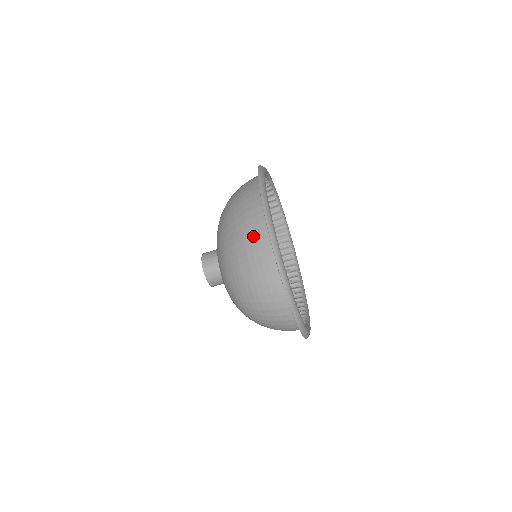
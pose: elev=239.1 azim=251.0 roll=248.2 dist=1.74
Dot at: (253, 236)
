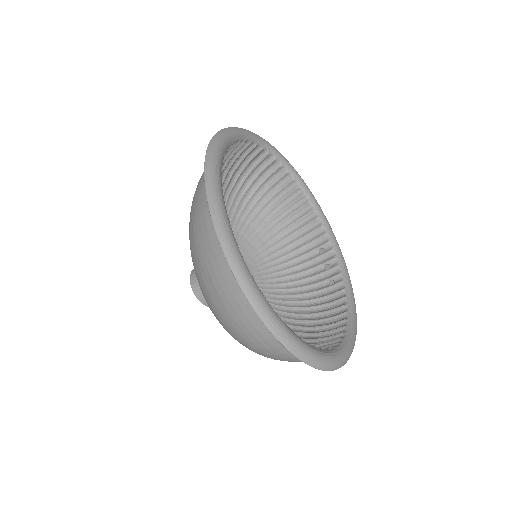
Dot at: (211, 252)
